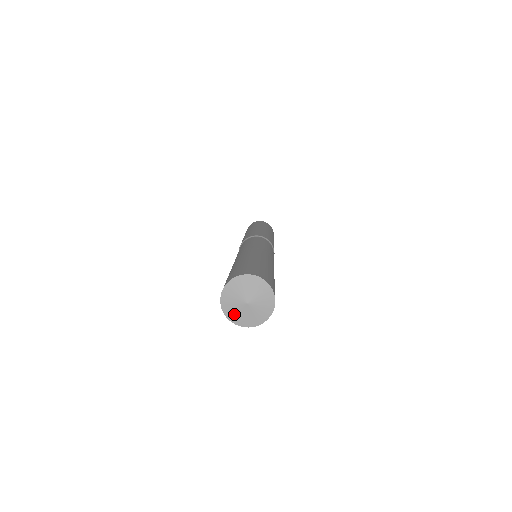
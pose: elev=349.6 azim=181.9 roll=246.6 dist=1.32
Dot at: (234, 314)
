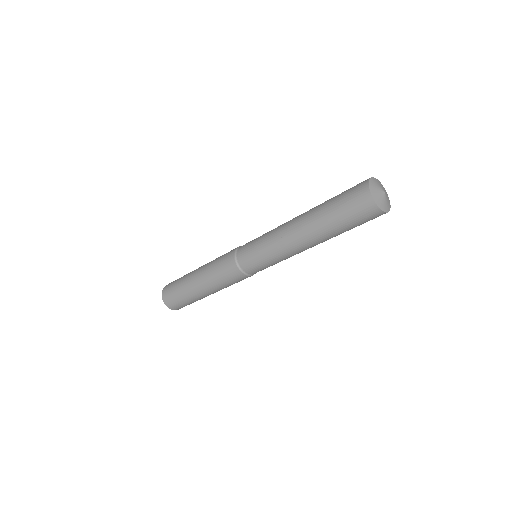
Dot at: (374, 186)
